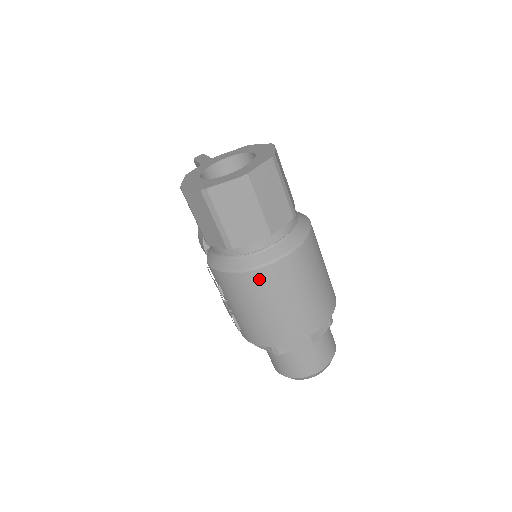
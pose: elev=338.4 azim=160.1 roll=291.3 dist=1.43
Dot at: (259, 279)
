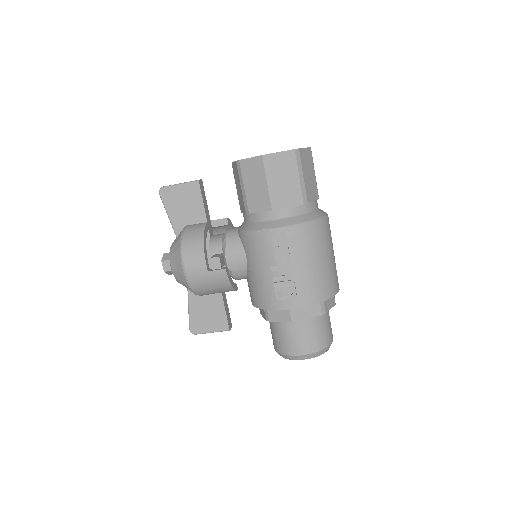
Dot at: (325, 227)
